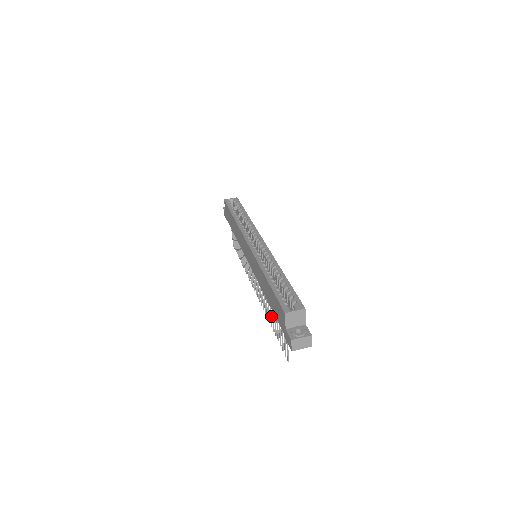
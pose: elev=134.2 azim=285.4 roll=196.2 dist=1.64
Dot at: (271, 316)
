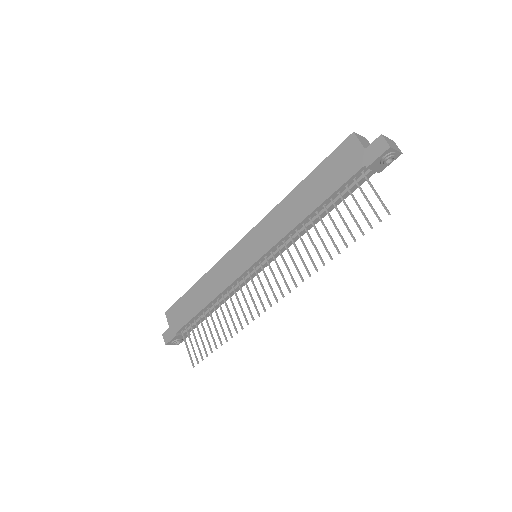
Dot at: (324, 244)
